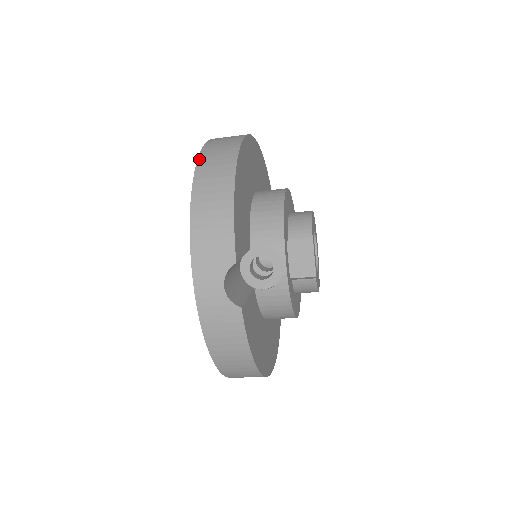
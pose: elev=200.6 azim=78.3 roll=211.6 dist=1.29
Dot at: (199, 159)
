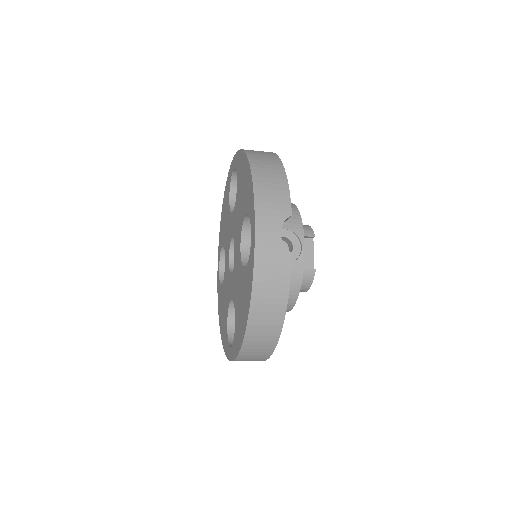
Dot at: (246, 151)
